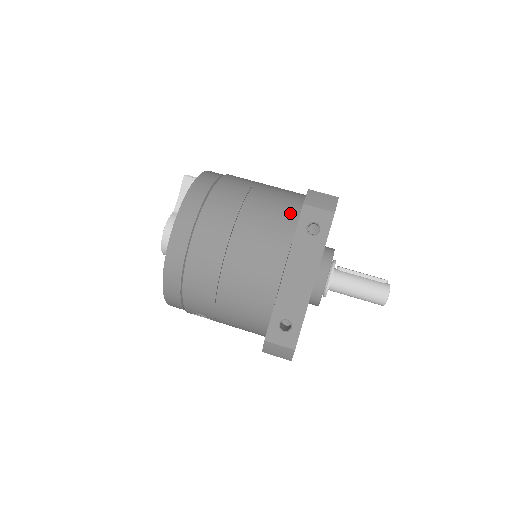
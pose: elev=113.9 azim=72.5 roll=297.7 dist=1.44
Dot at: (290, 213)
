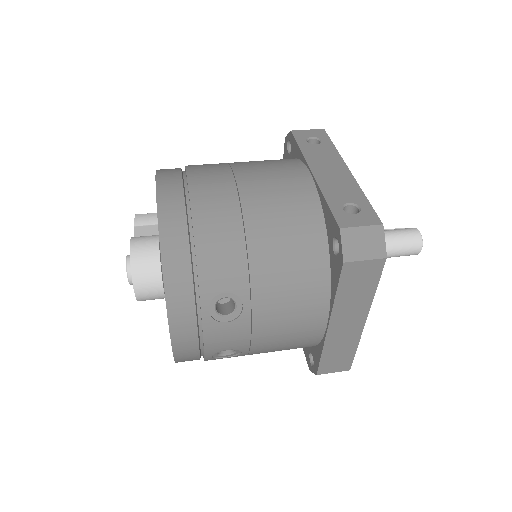
Dot at: occluded
